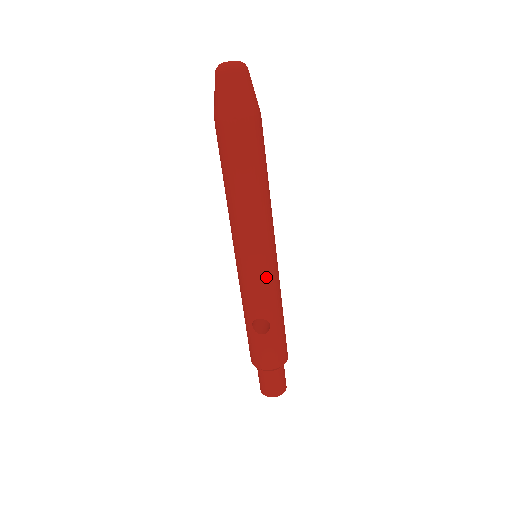
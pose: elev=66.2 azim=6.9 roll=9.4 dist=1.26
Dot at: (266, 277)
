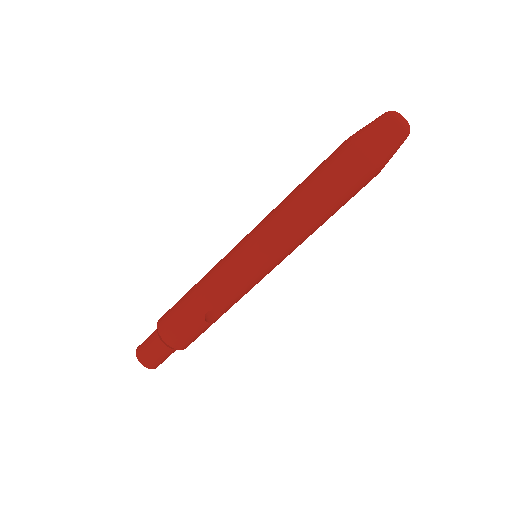
Dot at: (258, 282)
